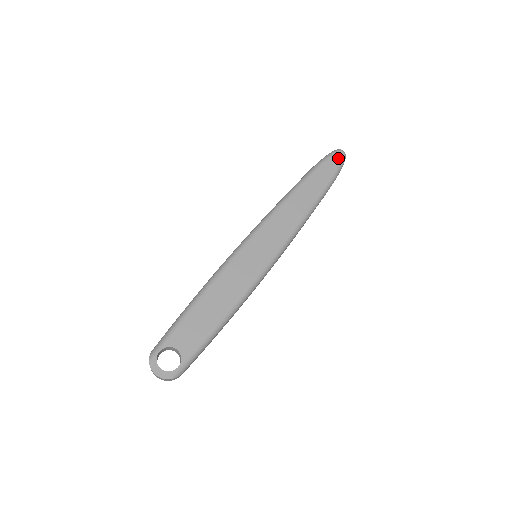
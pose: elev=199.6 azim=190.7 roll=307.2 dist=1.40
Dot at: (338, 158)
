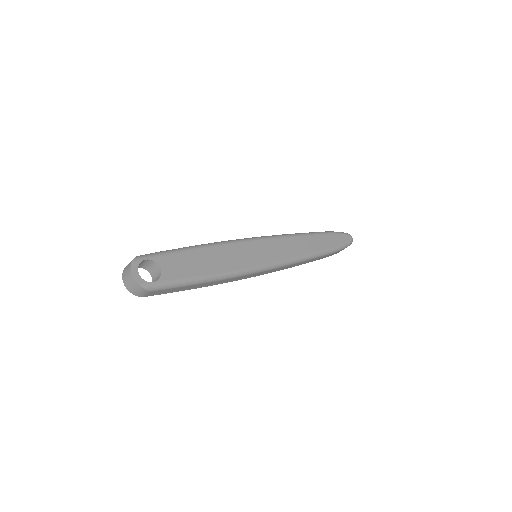
Dot at: (347, 239)
